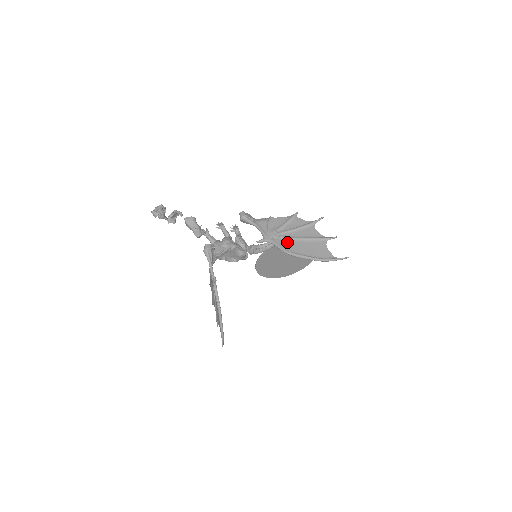
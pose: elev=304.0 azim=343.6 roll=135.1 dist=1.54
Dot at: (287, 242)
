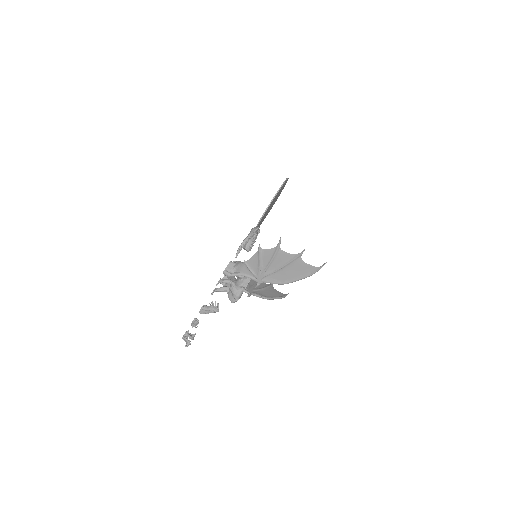
Dot at: (275, 276)
